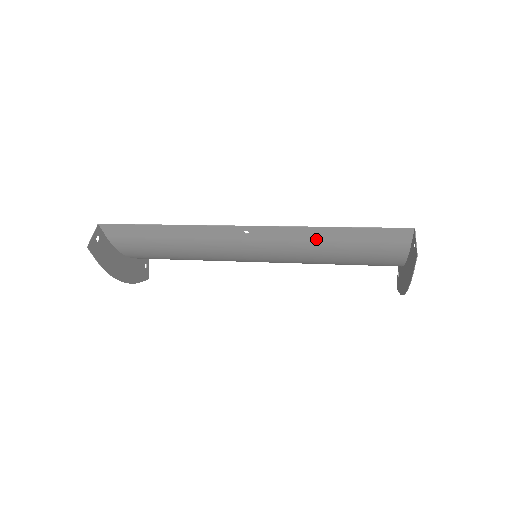
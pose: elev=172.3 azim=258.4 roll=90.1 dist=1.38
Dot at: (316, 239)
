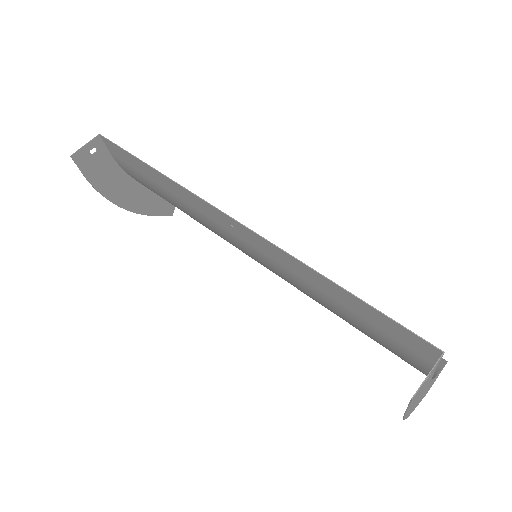
Dot at: (310, 281)
